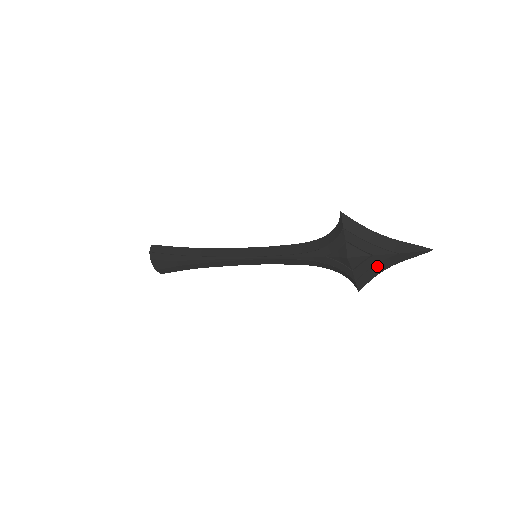
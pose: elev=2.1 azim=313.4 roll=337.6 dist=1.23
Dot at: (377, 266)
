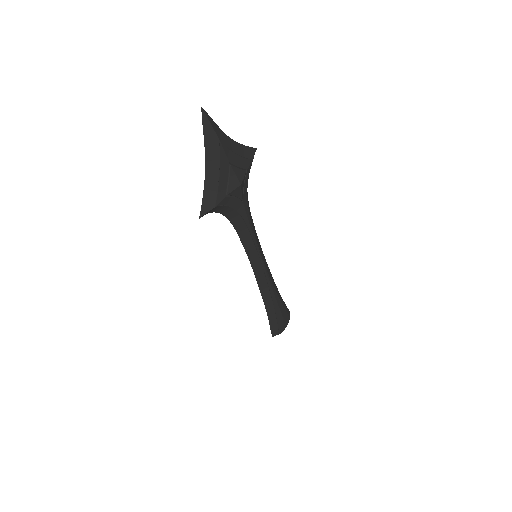
Dot at: occluded
